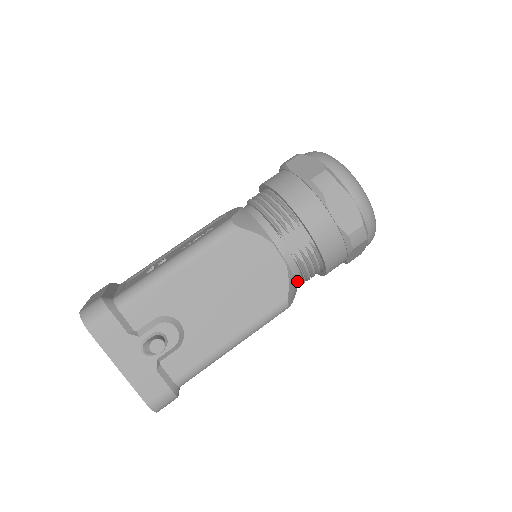
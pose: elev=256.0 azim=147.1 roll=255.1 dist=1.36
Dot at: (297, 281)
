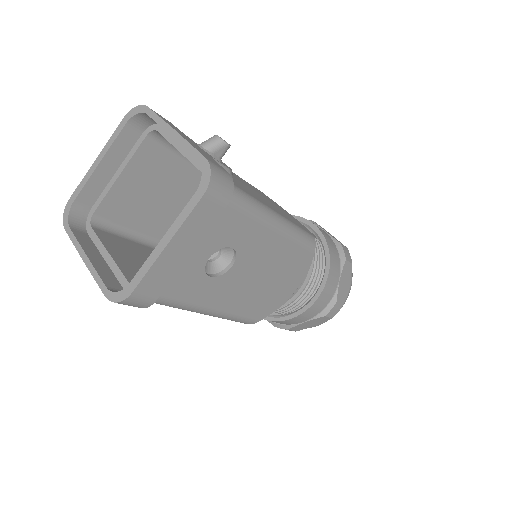
Dot at: occluded
